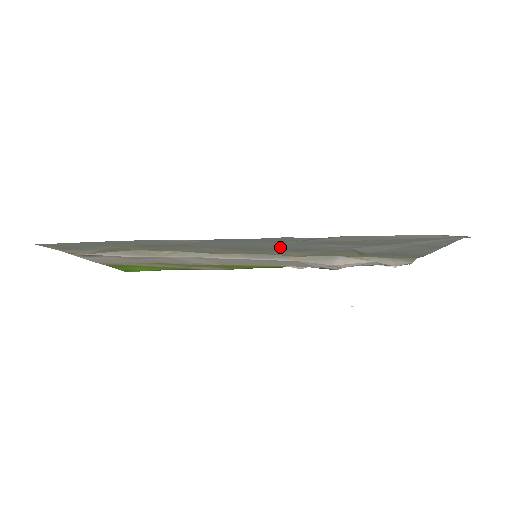
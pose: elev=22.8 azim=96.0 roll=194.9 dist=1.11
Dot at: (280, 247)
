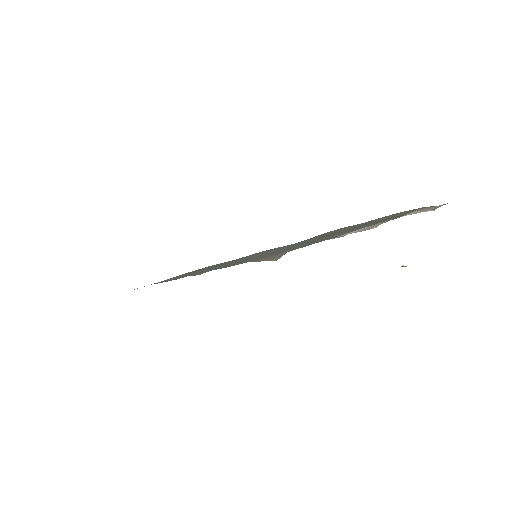
Dot at: (236, 260)
